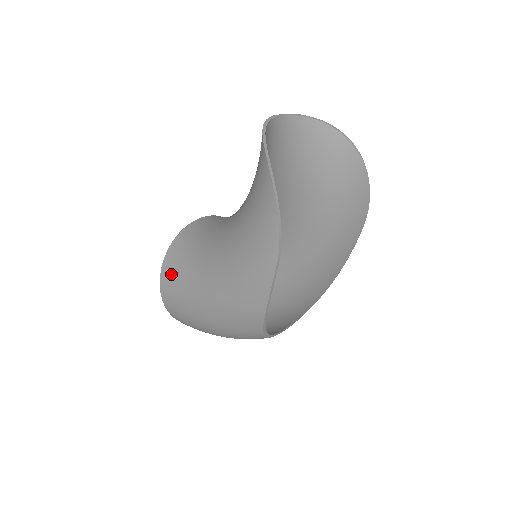
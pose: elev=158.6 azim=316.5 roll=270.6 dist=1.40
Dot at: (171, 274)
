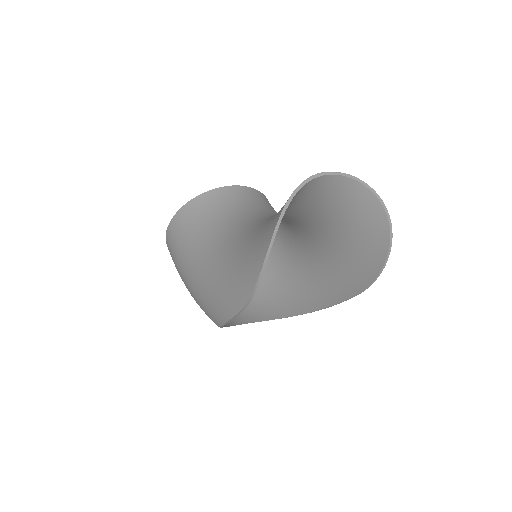
Dot at: (178, 227)
